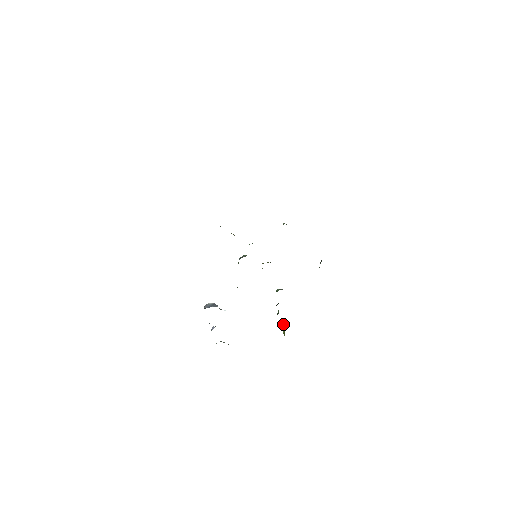
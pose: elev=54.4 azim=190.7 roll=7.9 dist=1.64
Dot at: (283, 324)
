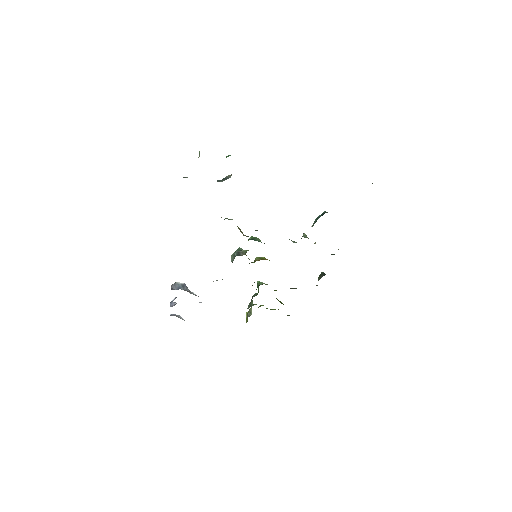
Dot at: (251, 314)
